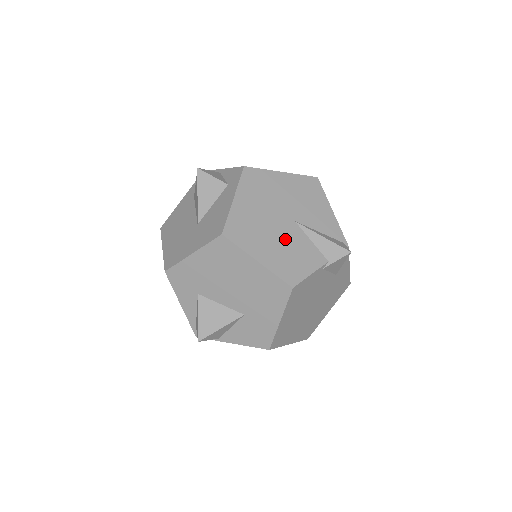
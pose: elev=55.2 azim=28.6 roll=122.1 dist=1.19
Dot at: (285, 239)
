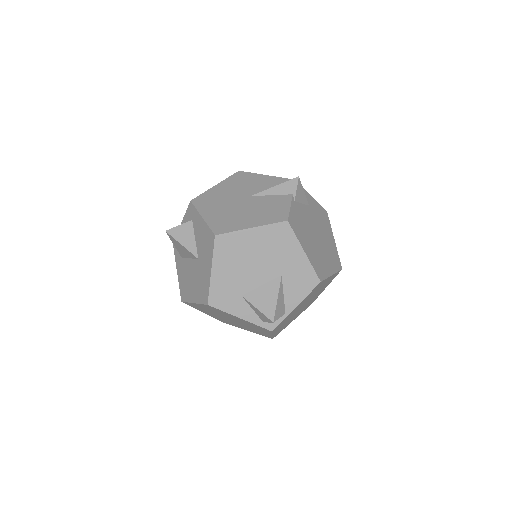
Dot at: (255, 207)
